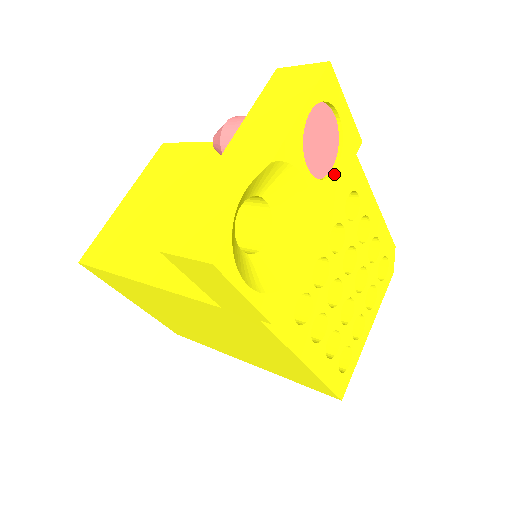
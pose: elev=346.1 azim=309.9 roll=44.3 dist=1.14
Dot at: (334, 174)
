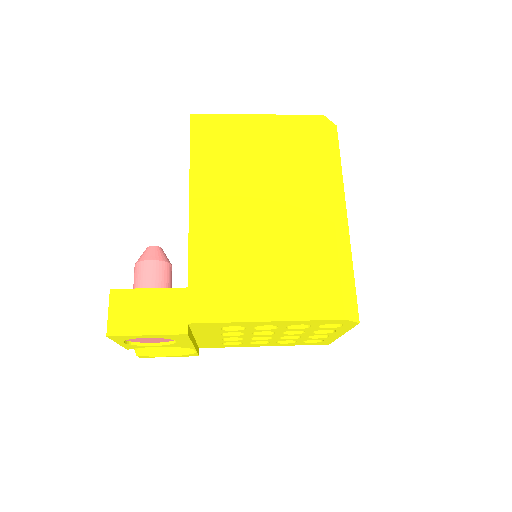
Dot at: (178, 342)
